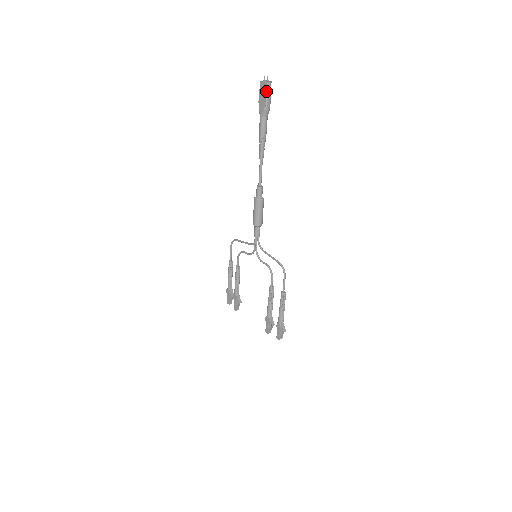
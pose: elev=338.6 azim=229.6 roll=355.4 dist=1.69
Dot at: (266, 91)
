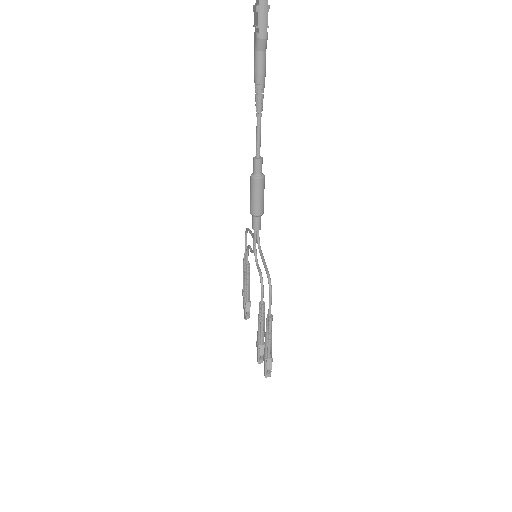
Dot at: (258, 6)
